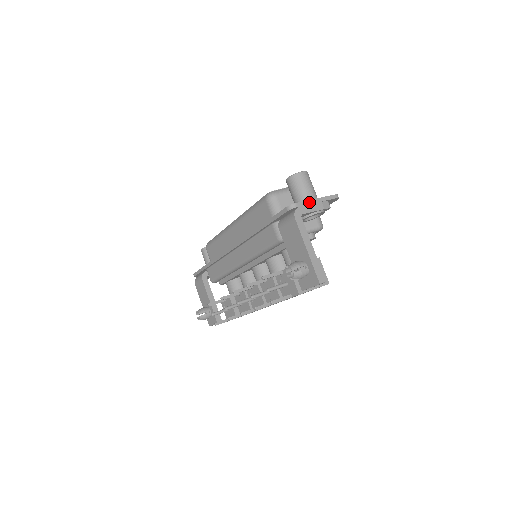
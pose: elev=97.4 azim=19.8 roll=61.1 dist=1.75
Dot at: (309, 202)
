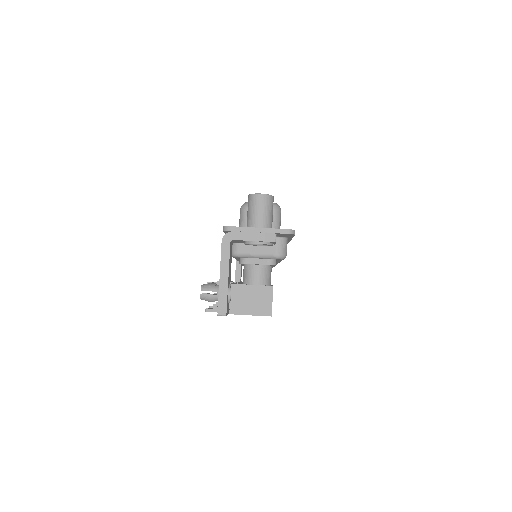
Dot at: (248, 229)
